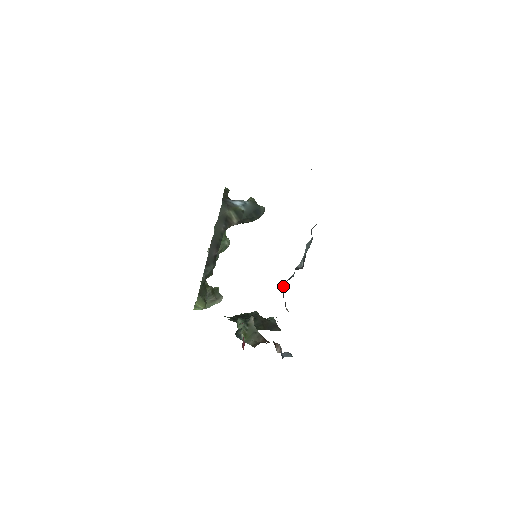
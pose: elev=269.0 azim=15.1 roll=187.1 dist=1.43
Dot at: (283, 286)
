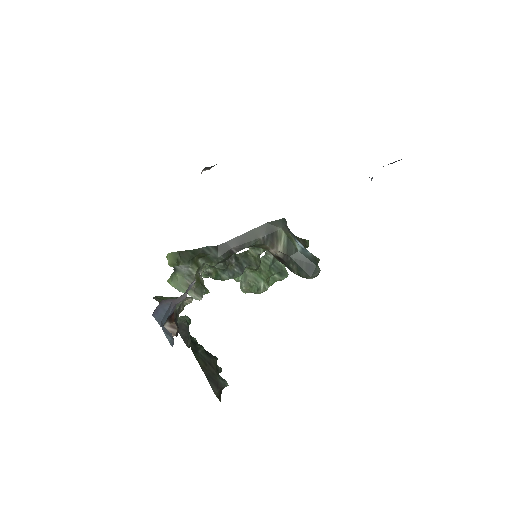
Dot at: occluded
